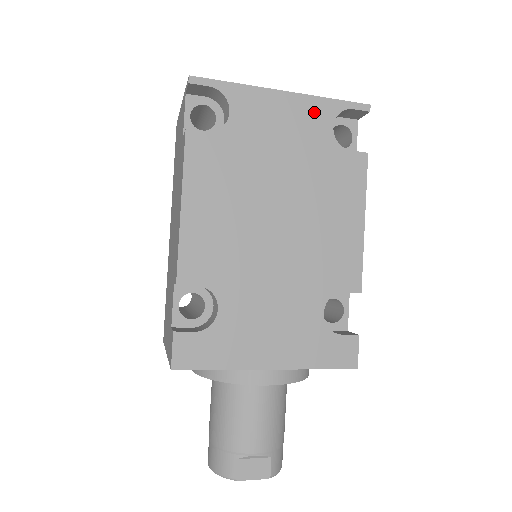
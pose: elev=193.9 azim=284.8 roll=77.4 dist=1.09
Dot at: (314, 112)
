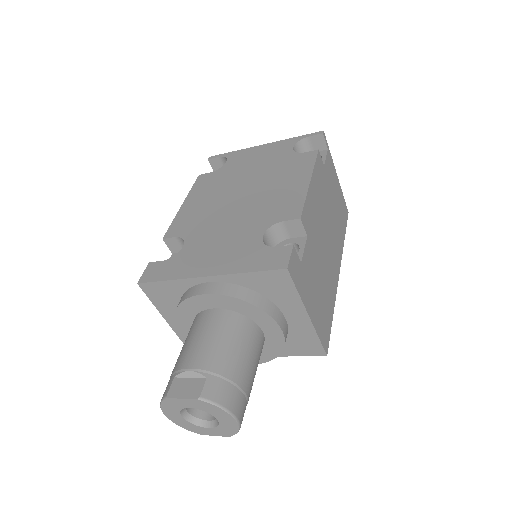
Dot at: (281, 146)
